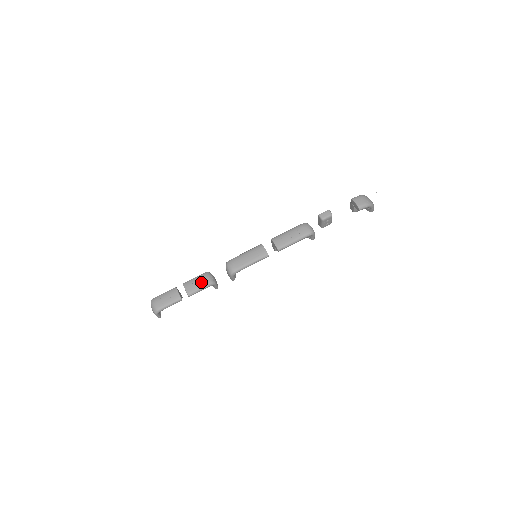
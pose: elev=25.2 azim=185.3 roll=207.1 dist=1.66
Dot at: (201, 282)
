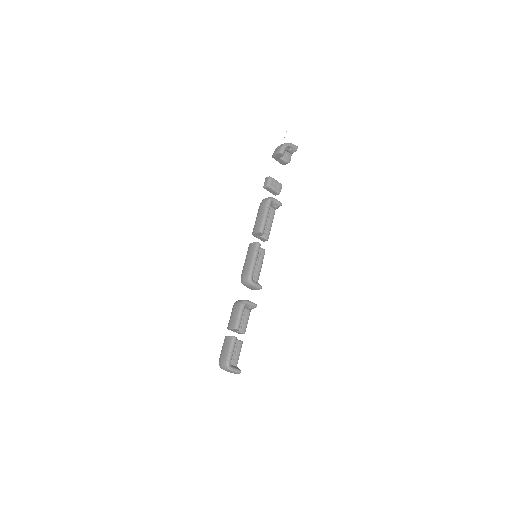
Dot at: (235, 311)
